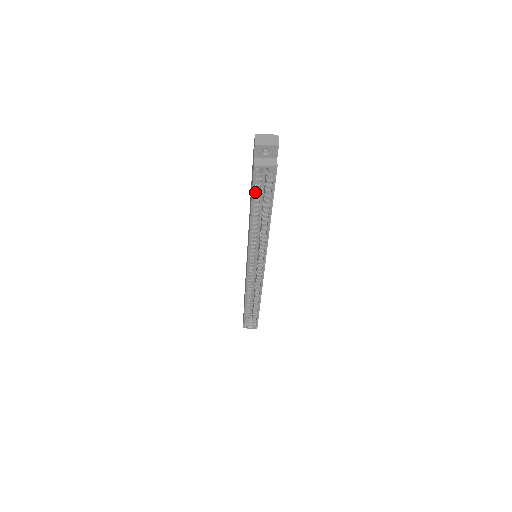
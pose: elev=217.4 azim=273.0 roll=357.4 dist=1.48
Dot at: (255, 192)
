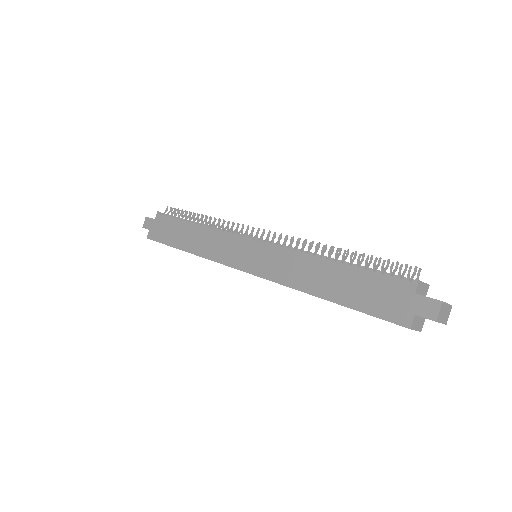
Dot at: (366, 310)
